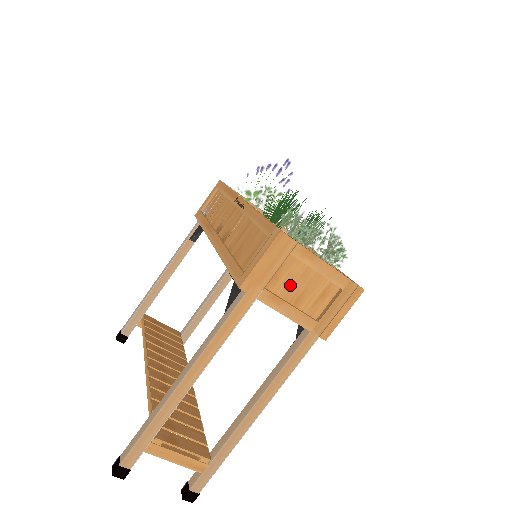
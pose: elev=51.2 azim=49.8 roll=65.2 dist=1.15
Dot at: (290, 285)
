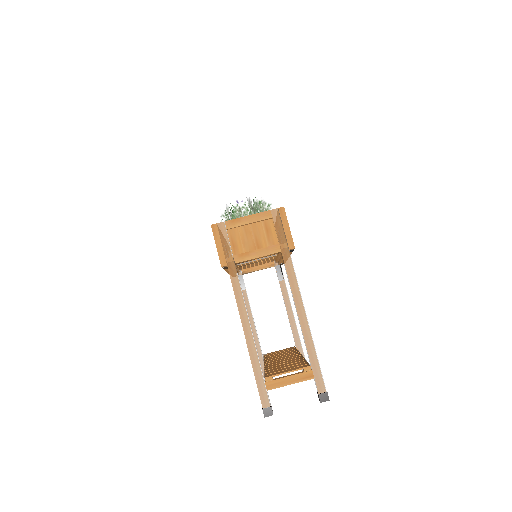
Dot at: (245, 242)
